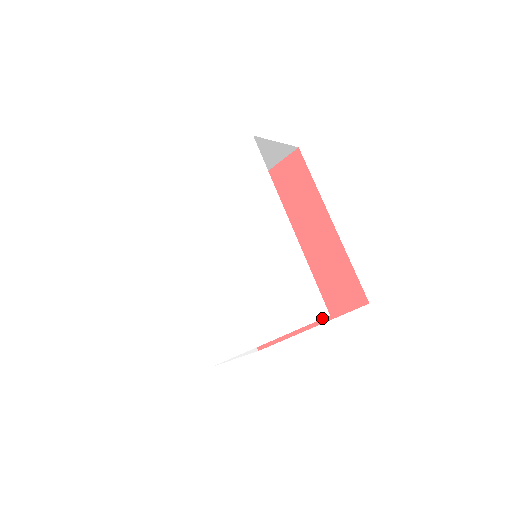
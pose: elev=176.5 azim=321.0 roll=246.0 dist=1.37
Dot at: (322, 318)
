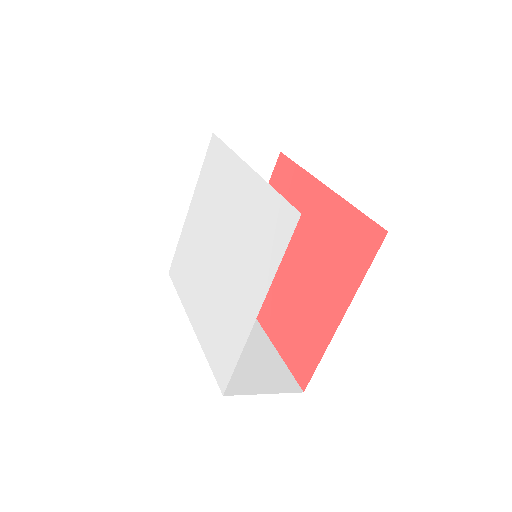
Dot at: (296, 225)
